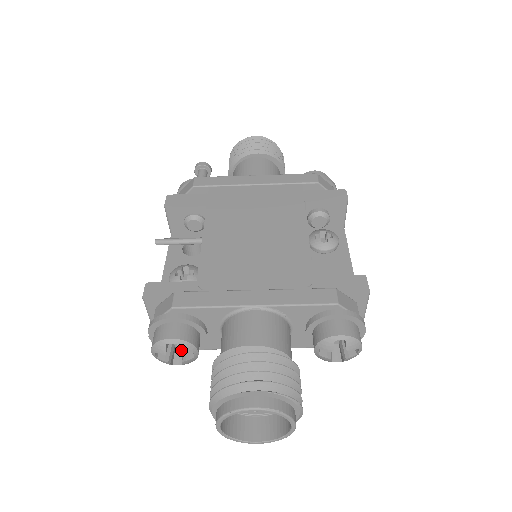
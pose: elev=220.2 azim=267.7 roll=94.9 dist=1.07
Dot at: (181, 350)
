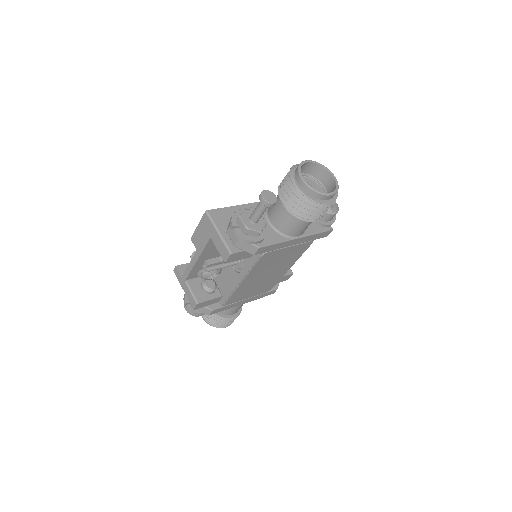
Dot at: occluded
